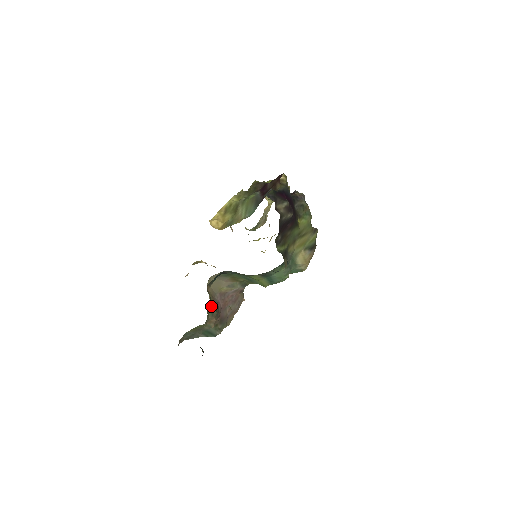
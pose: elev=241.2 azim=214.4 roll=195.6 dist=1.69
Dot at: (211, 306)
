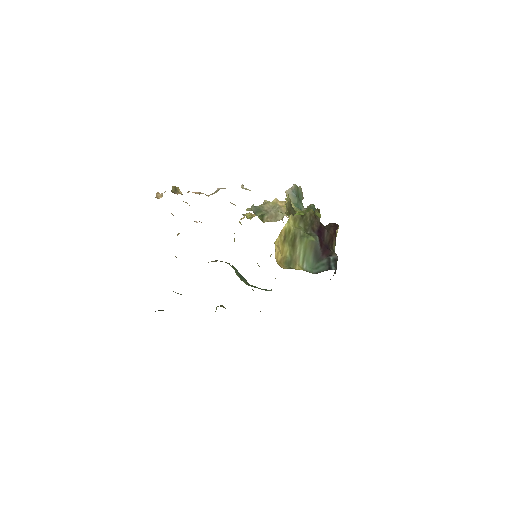
Dot at: occluded
